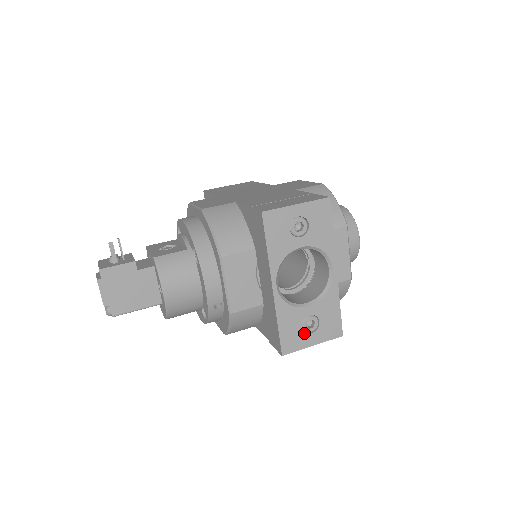
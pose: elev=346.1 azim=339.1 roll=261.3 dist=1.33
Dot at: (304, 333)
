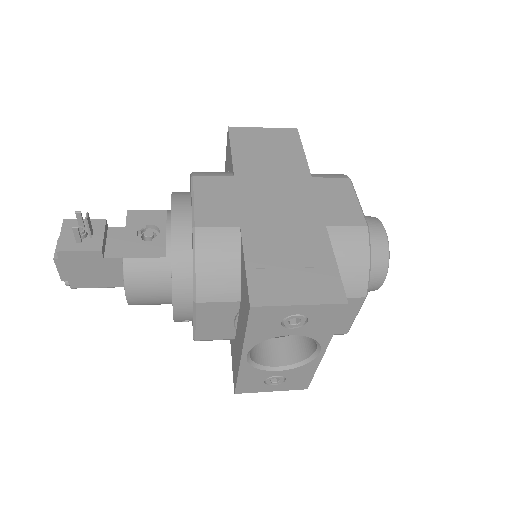
Dot at: (265, 384)
